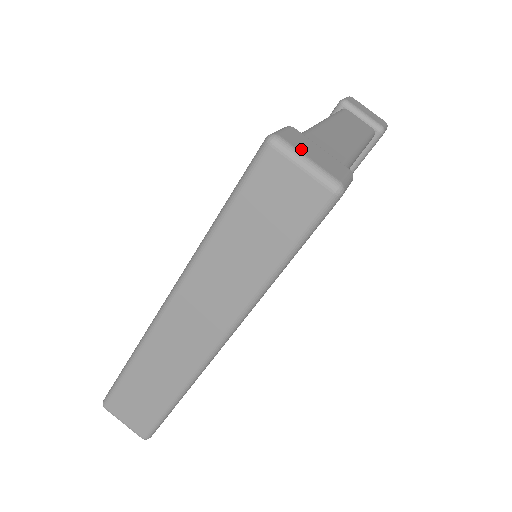
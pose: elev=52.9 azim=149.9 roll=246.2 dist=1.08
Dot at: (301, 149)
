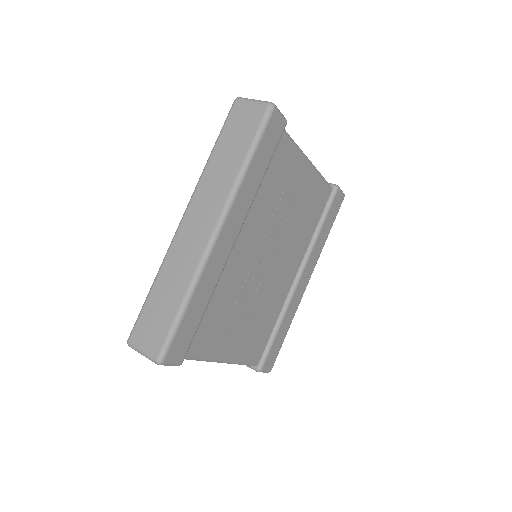
Dot at: occluded
